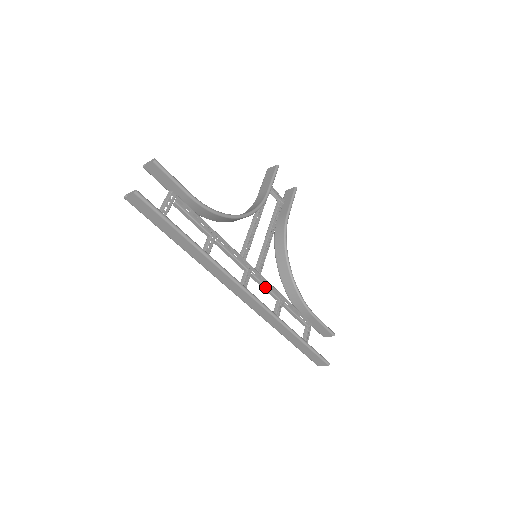
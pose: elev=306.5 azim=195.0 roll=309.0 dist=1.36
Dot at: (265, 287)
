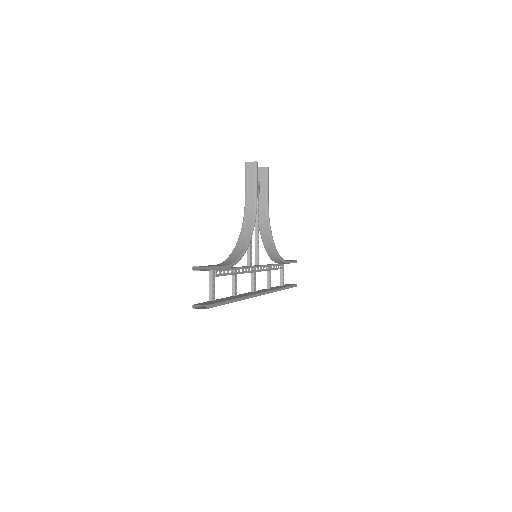
Dot at: occluded
